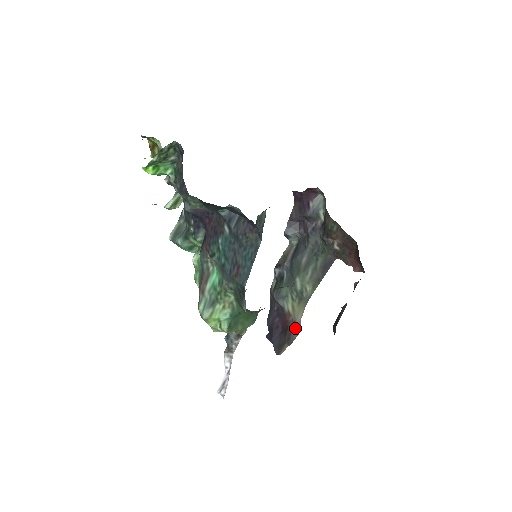
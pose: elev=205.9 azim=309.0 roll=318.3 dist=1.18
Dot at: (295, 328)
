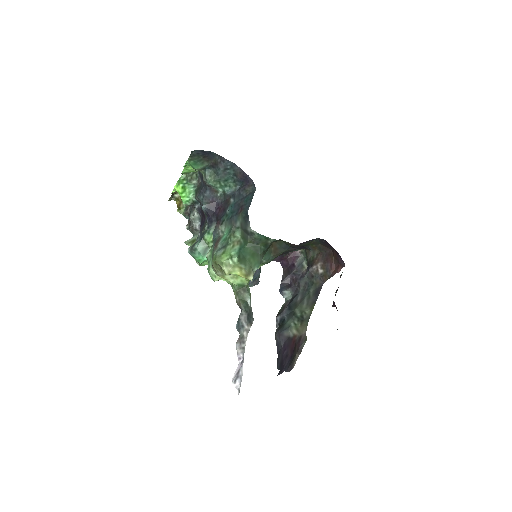
Dot at: (302, 339)
